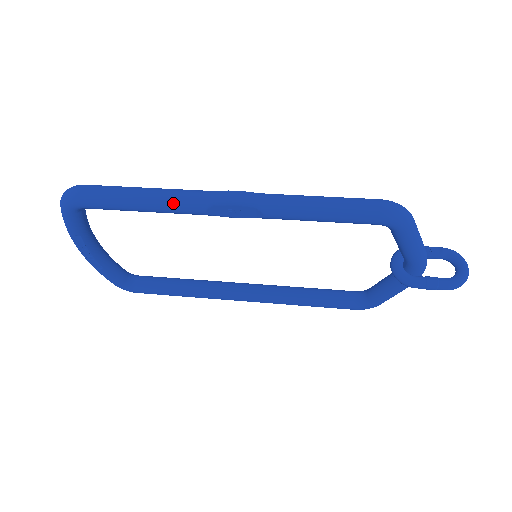
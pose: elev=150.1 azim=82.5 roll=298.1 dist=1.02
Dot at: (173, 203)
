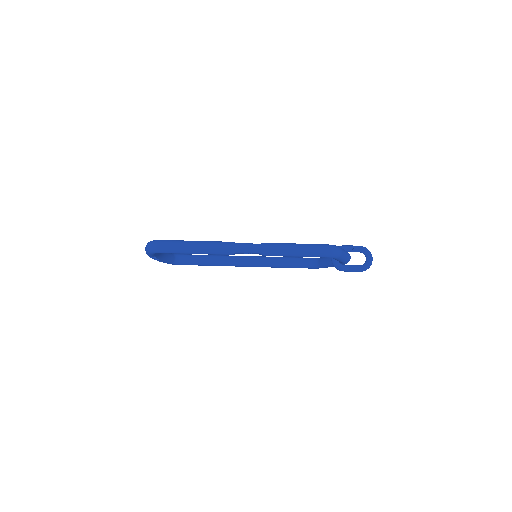
Dot at: (214, 252)
